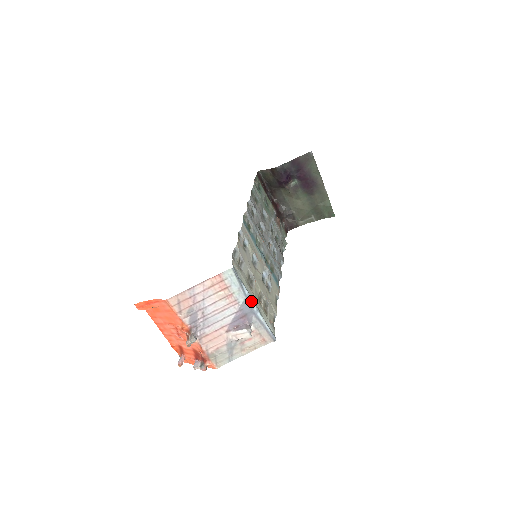
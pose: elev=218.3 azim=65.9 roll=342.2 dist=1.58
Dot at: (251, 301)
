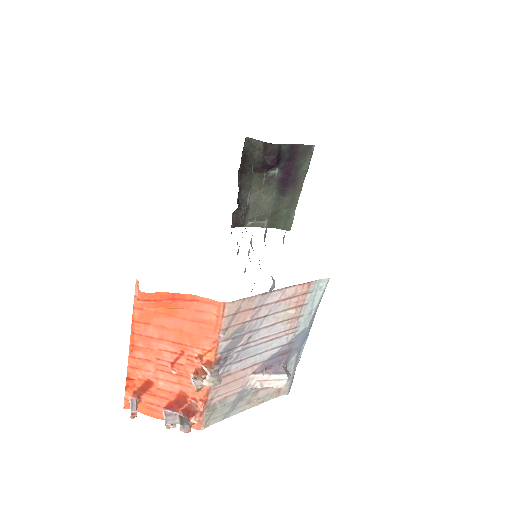
Dot at: (308, 332)
